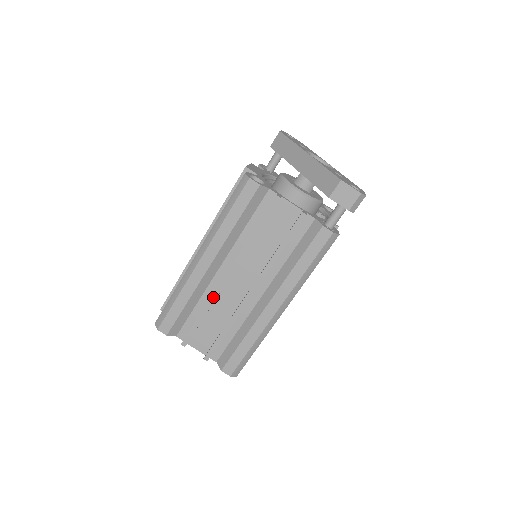
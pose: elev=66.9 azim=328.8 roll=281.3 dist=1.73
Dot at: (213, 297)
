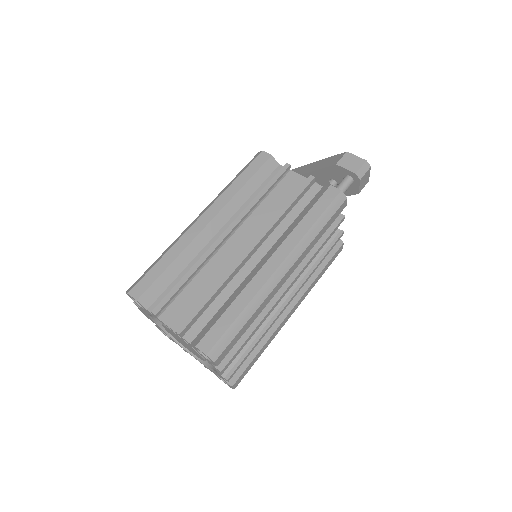
Dot at: (205, 254)
